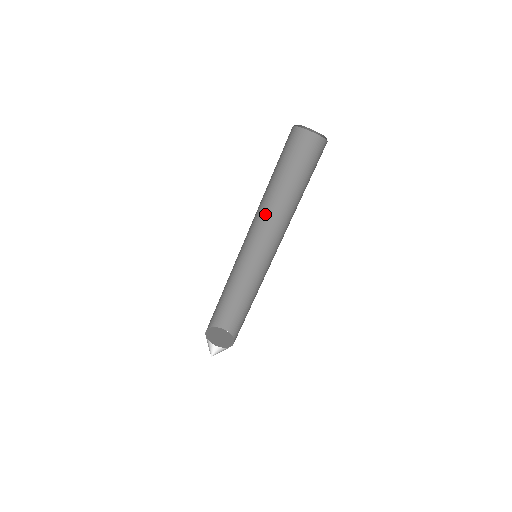
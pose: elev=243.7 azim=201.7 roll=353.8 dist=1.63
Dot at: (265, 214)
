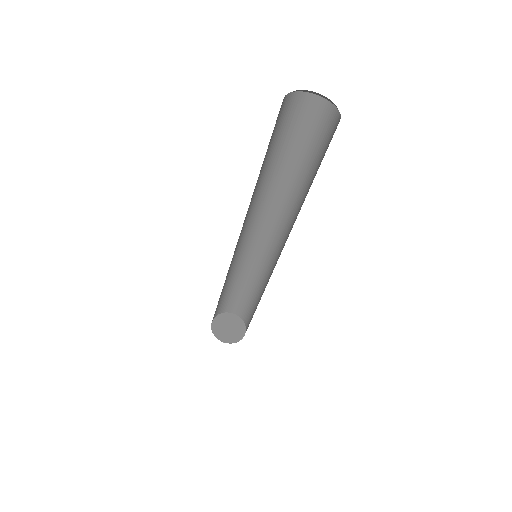
Dot at: (260, 204)
